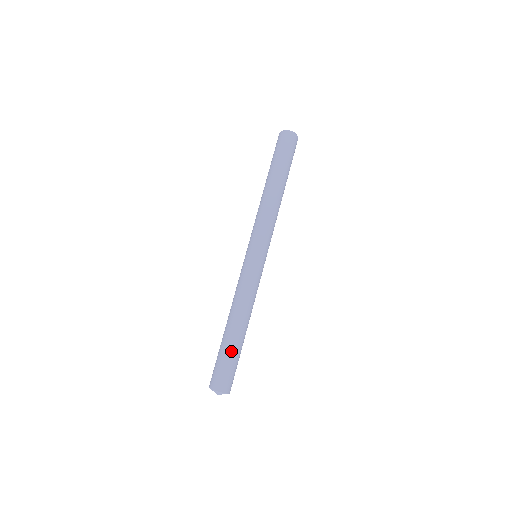
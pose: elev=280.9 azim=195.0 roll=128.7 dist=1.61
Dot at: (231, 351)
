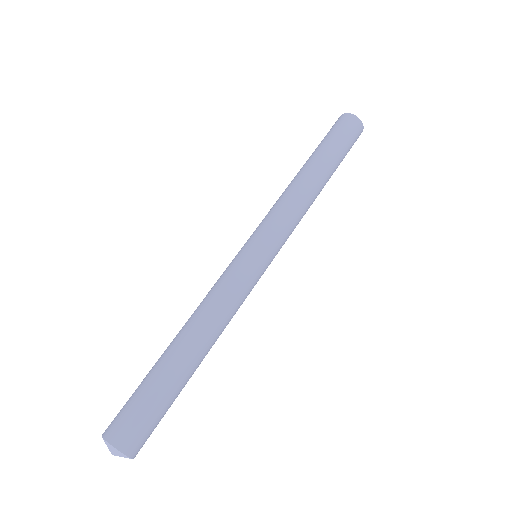
Dot at: (165, 384)
